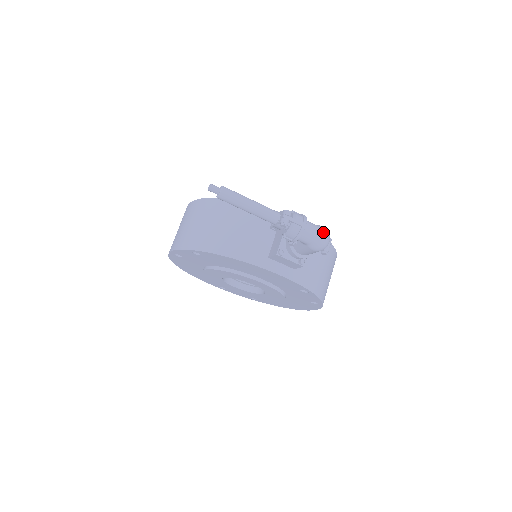
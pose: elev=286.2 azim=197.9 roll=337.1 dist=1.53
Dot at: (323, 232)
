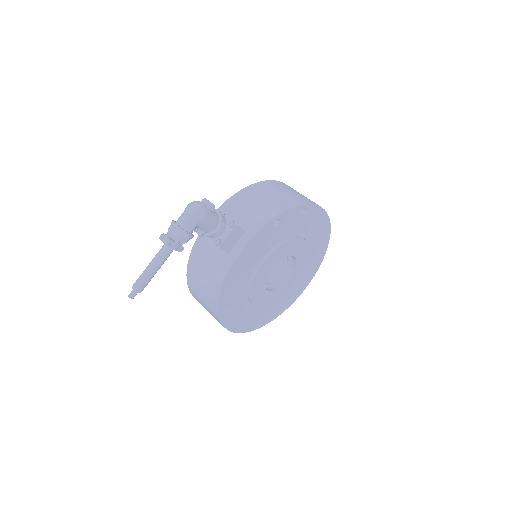
Dot at: (188, 208)
